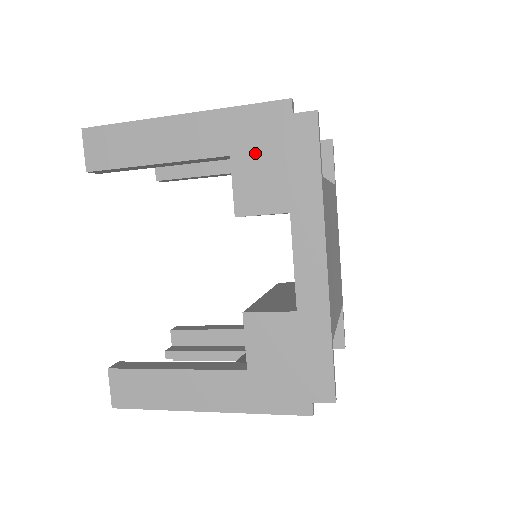
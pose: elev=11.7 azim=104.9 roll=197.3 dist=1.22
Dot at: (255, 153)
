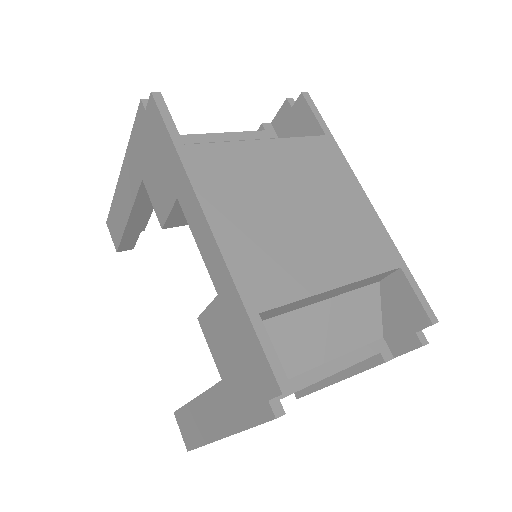
Dot at: (148, 164)
